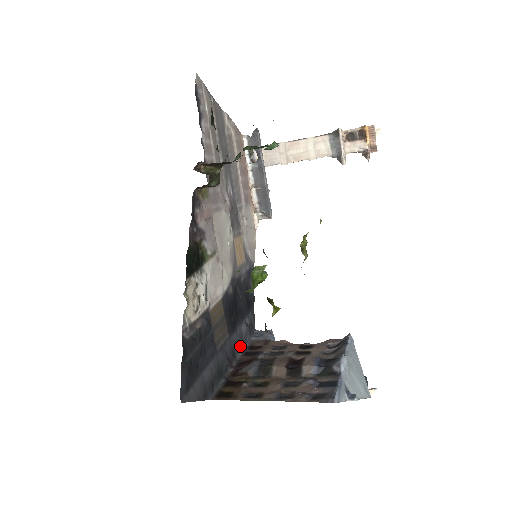
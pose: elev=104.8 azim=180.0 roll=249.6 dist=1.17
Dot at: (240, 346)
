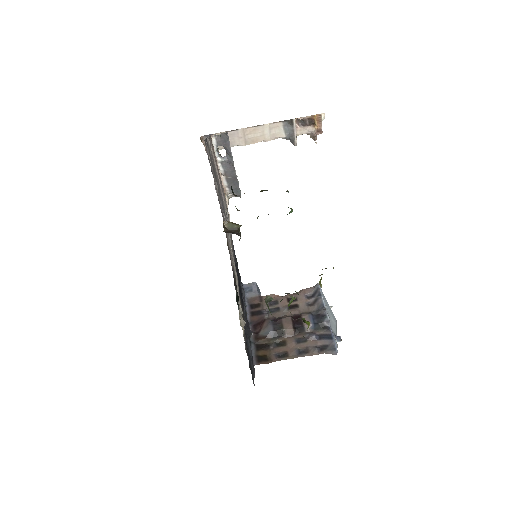
Dot at: occluded
